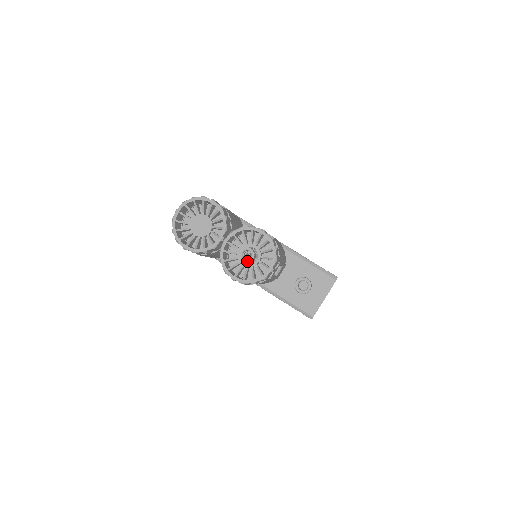
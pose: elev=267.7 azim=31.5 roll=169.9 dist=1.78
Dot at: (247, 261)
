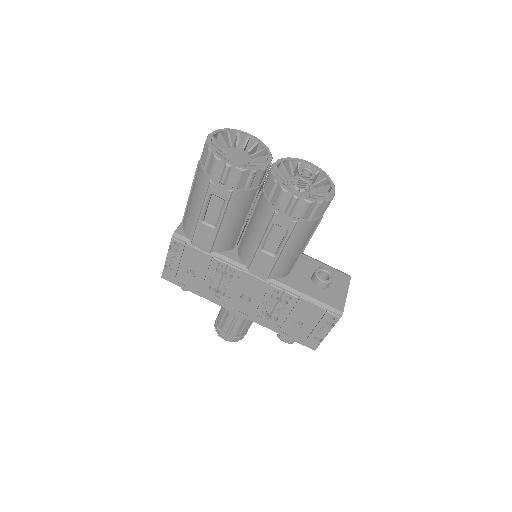
Dot at: (310, 177)
